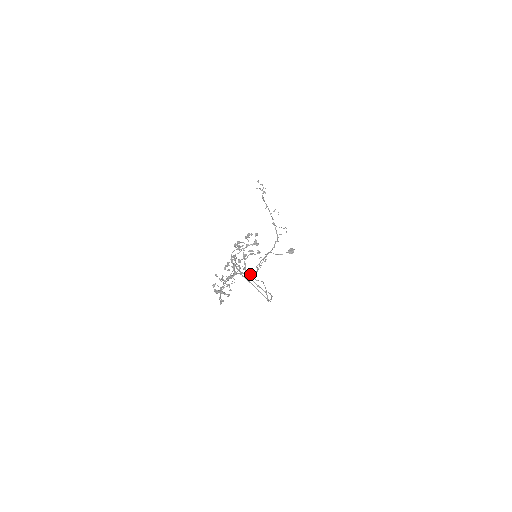
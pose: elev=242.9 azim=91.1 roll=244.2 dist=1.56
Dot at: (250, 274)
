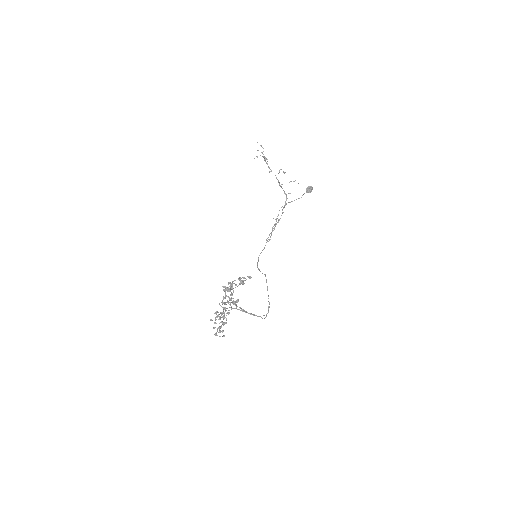
Dot at: (258, 258)
